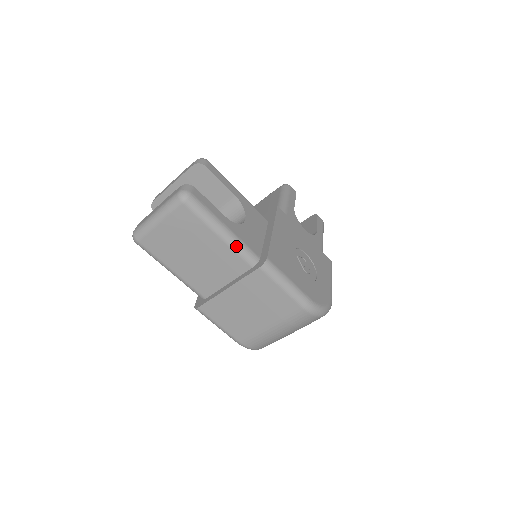
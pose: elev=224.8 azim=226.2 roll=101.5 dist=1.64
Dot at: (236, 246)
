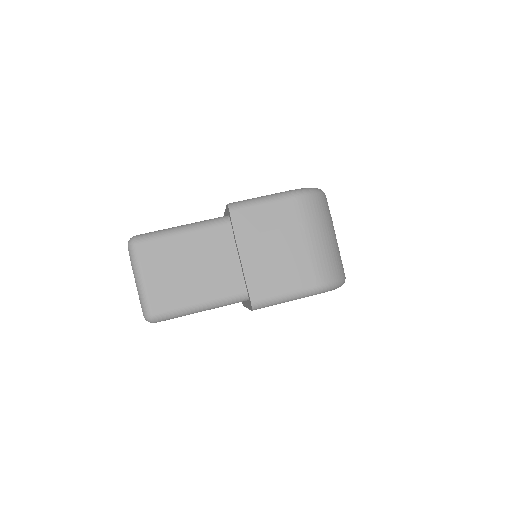
Dot at: (202, 225)
